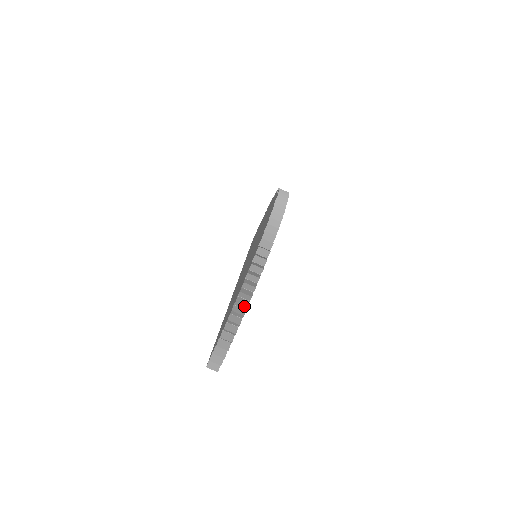
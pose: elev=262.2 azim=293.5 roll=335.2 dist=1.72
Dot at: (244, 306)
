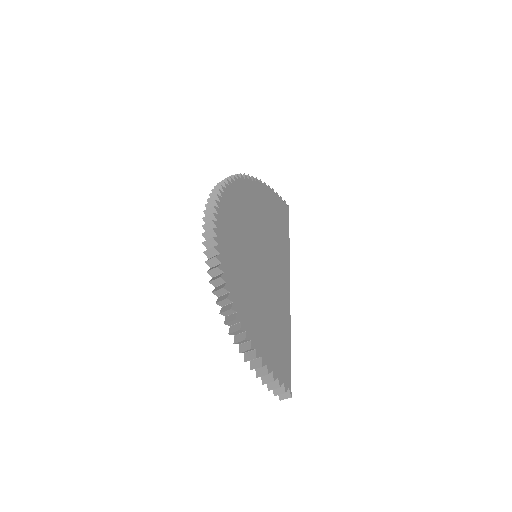
Dot at: (244, 341)
